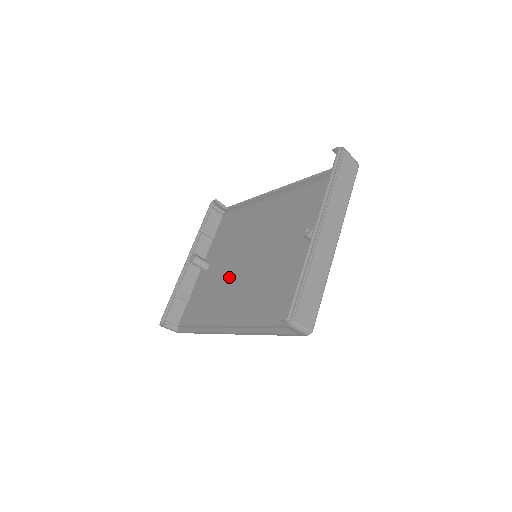
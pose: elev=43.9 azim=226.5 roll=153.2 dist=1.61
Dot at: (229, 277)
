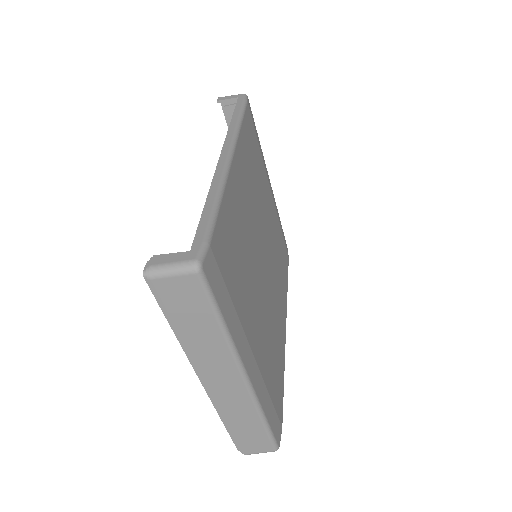
Dot at: occluded
